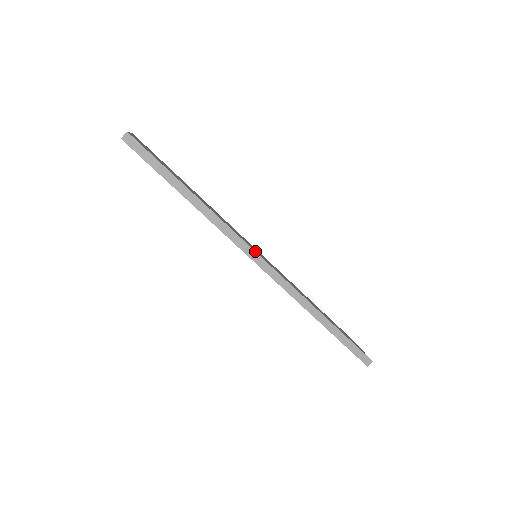
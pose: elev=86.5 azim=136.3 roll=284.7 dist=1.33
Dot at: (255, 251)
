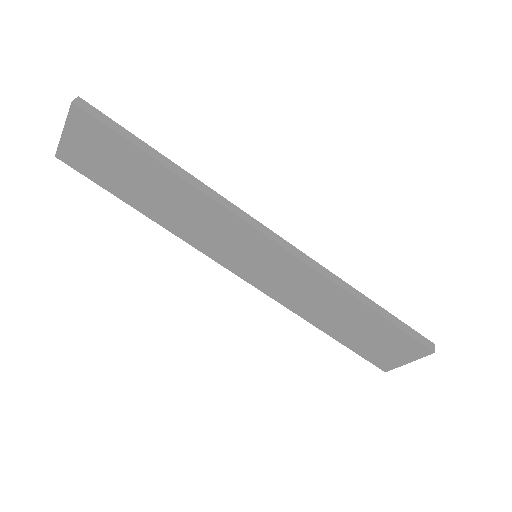
Dot at: (263, 226)
